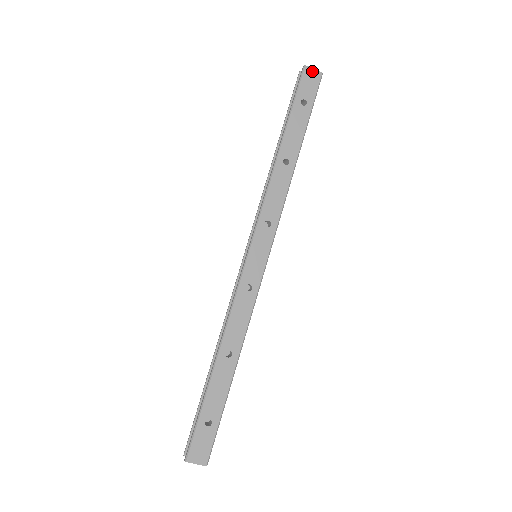
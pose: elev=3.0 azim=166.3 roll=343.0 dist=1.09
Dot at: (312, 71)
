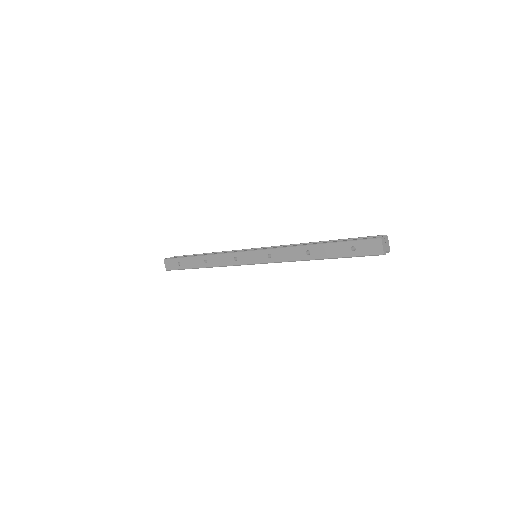
Dot at: (380, 245)
